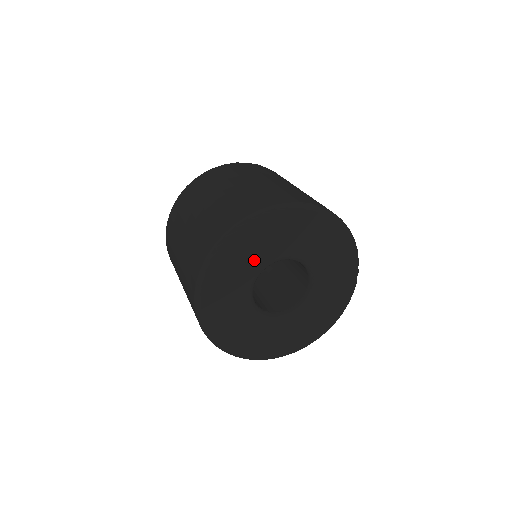
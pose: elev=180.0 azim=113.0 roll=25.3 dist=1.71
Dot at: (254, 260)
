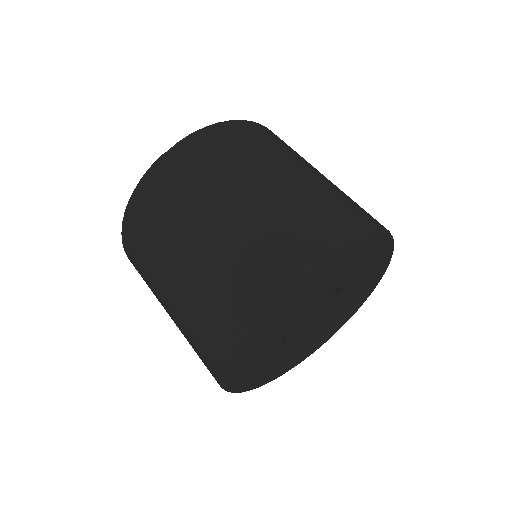
Dot at: (340, 277)
